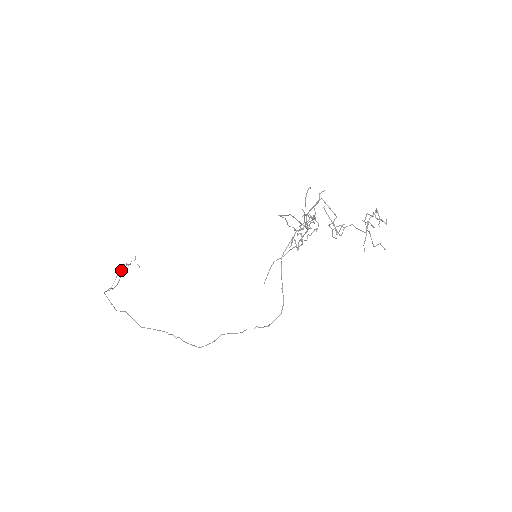
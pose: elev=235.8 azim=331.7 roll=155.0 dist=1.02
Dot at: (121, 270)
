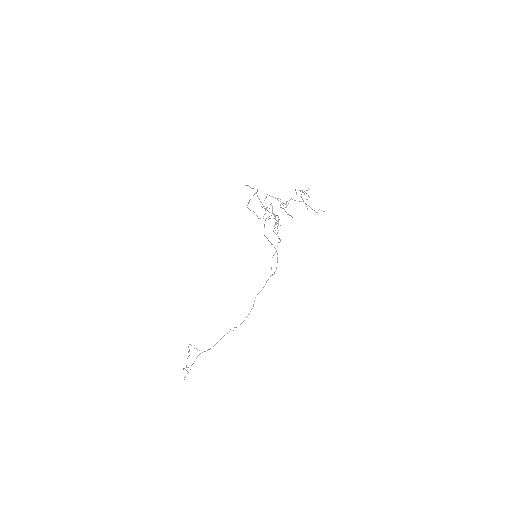
Dot at: occluded
